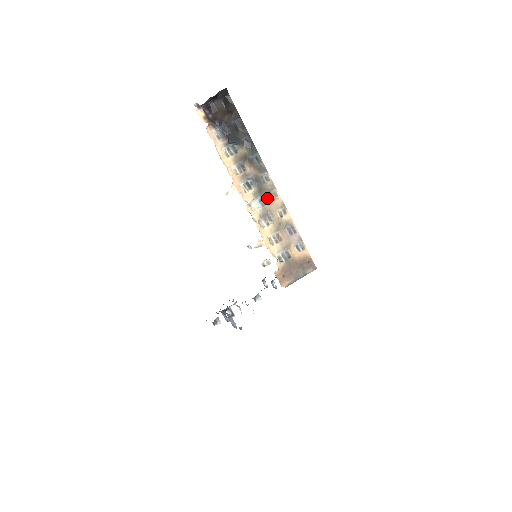
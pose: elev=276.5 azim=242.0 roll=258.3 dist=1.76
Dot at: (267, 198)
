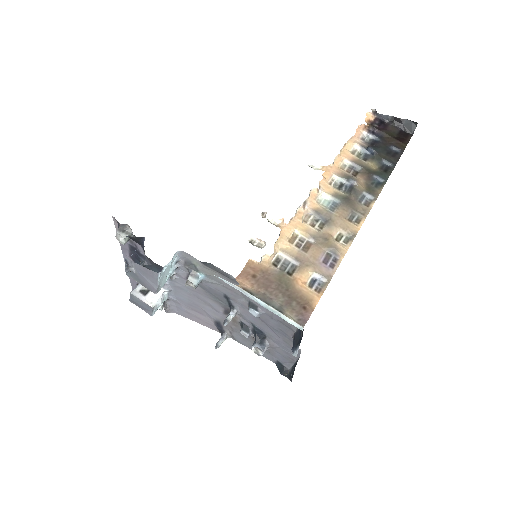
Dot at: (345, 211)
